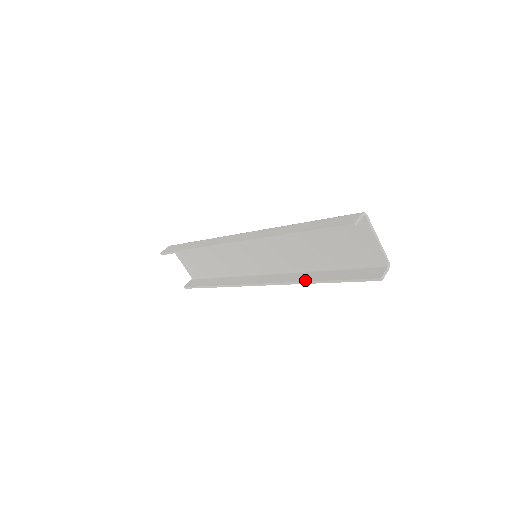
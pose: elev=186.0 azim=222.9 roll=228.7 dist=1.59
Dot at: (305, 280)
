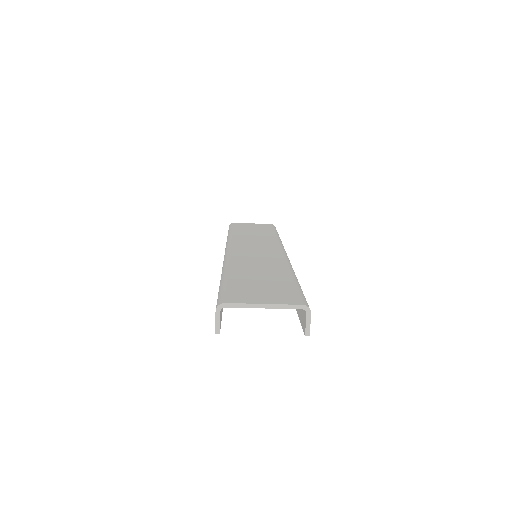
Dot at: occluded
